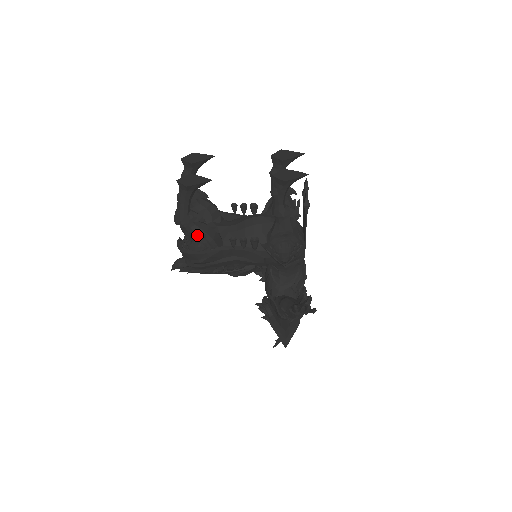
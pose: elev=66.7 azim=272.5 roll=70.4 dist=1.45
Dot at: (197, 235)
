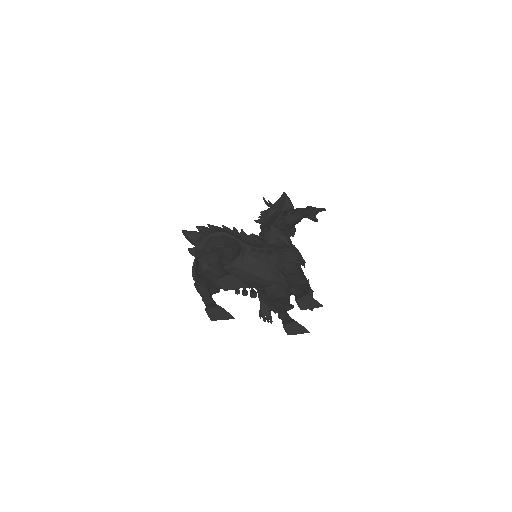
Dot at: occluded
